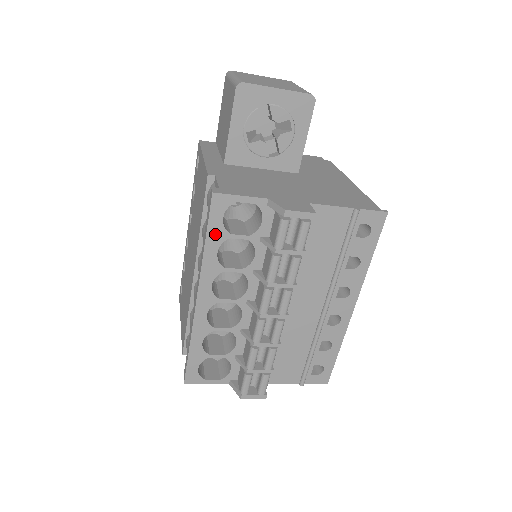
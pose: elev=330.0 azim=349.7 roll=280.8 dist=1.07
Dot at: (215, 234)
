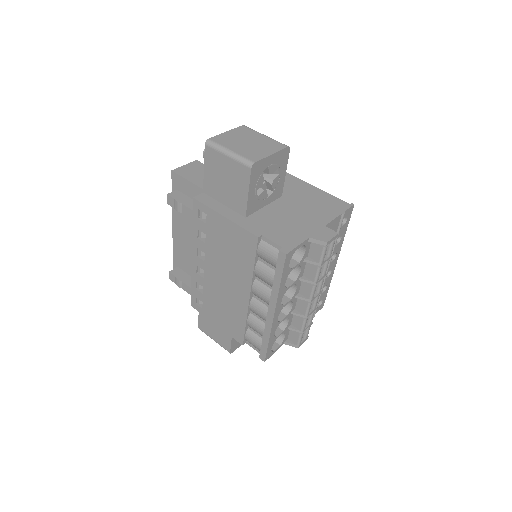
Dot at: (285, 274)
